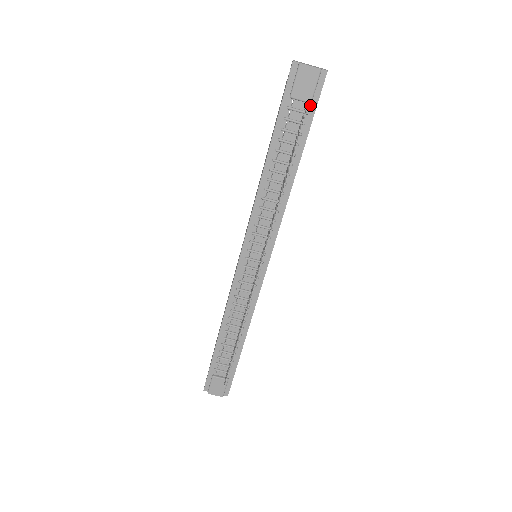
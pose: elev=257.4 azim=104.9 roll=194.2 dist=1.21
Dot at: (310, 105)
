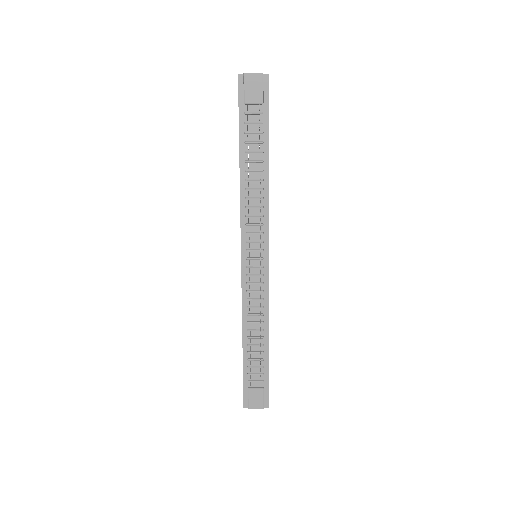
Dot at: (263, 106)
